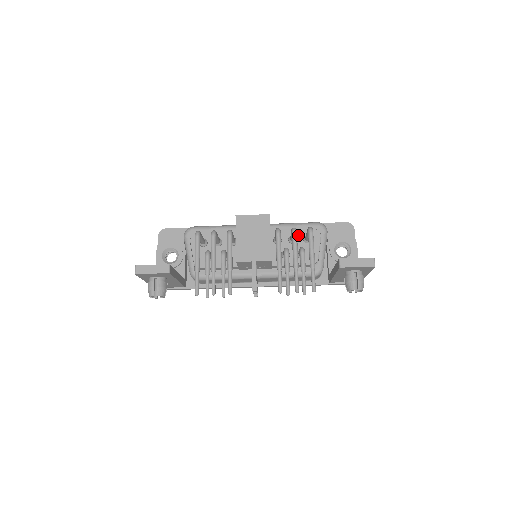
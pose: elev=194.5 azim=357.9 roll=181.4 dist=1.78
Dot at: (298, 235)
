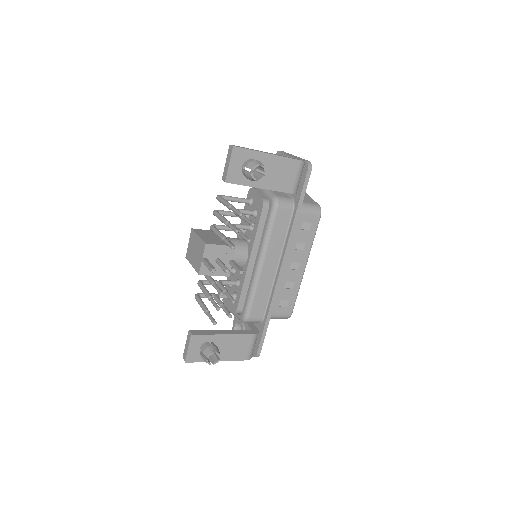
Dot at: (247, 209)
